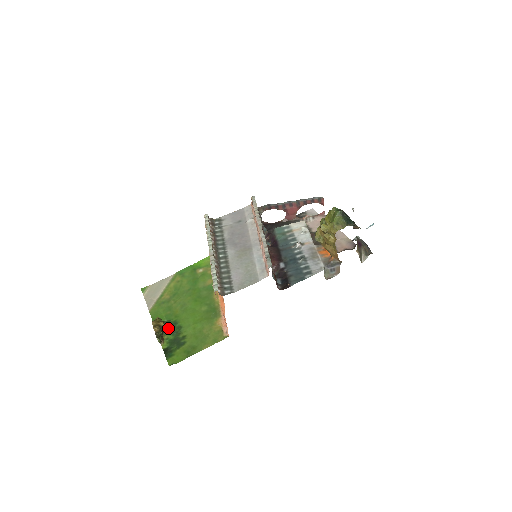
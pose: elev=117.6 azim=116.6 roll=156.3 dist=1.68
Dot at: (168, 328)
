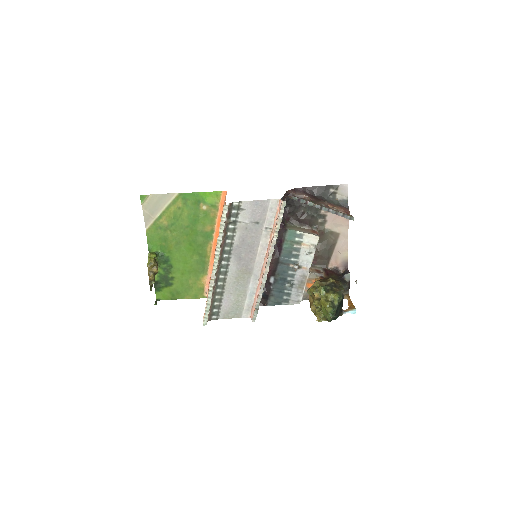
Dot at: (161, 262)
